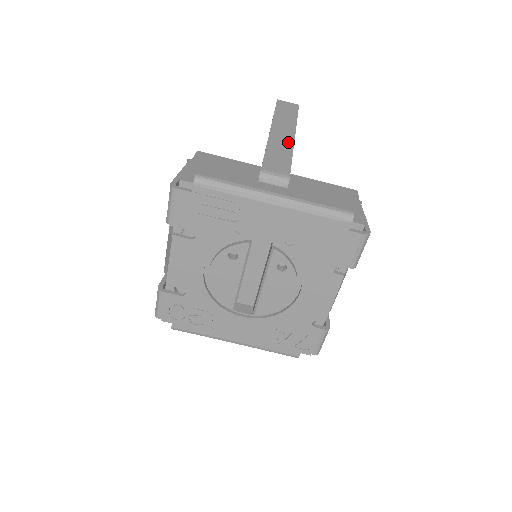
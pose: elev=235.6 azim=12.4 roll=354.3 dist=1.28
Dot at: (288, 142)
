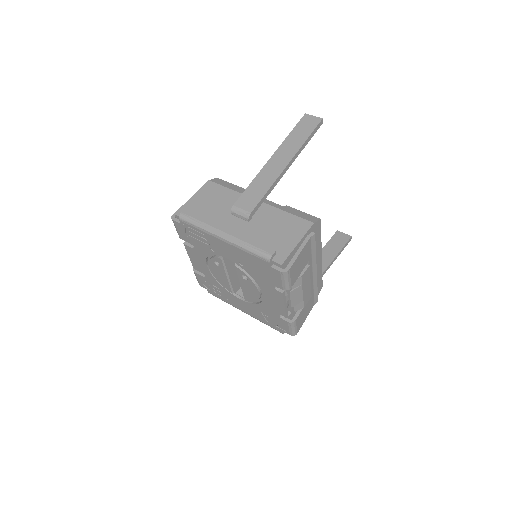
Dot at: (276, 172)
